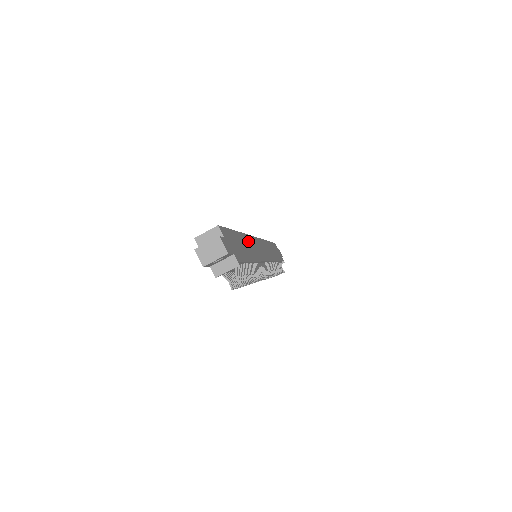
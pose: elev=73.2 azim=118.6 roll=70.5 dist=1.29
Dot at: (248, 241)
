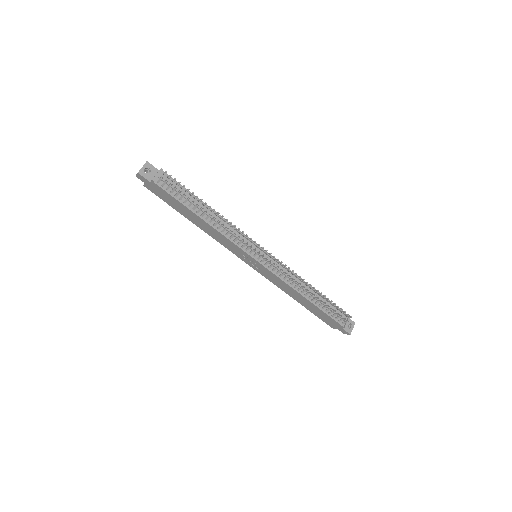
Dot at: occluded
